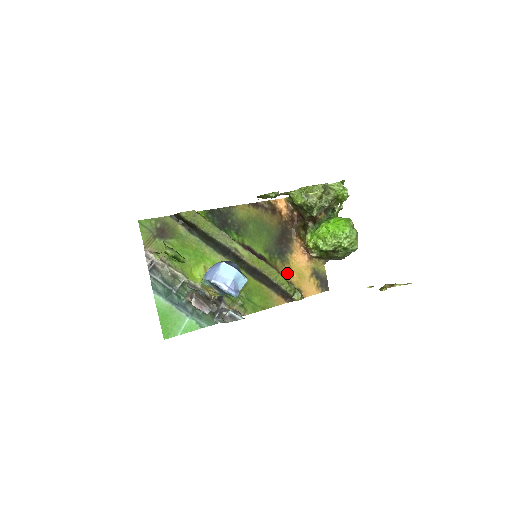
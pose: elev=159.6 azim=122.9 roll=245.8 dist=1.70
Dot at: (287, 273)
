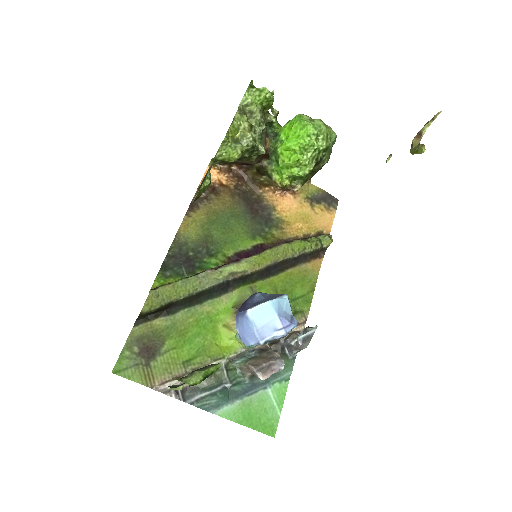
Dot at: (292, 232)
